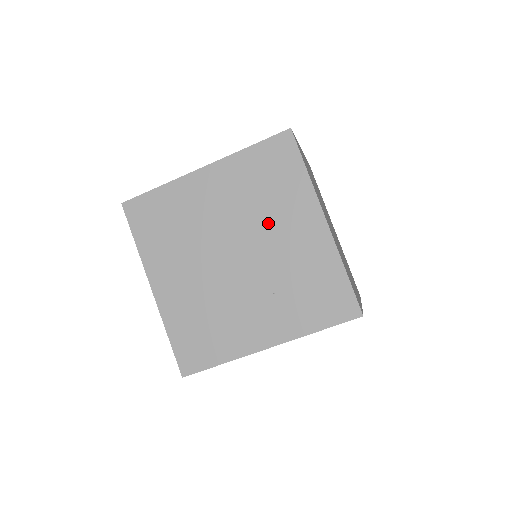
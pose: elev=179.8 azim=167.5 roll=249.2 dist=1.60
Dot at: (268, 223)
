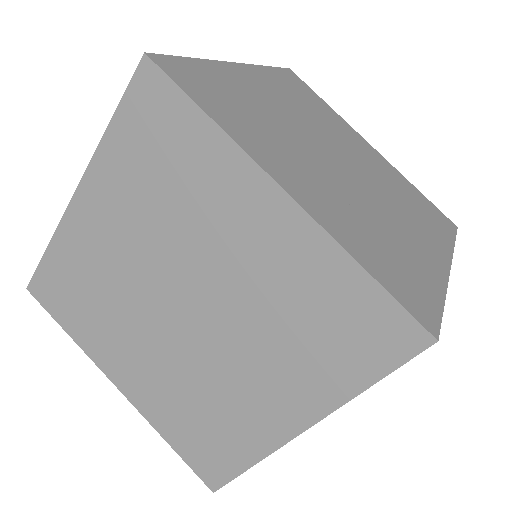
Dot at: (394, 202)
